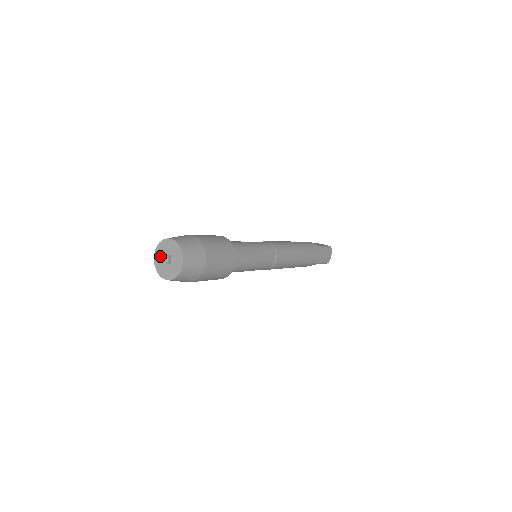
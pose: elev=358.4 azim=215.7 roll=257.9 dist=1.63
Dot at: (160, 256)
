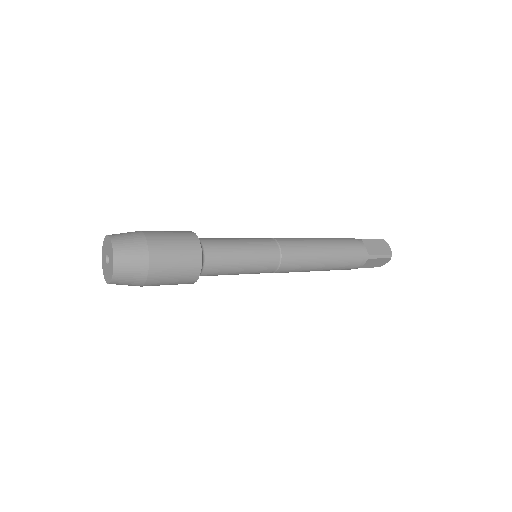
Dot at: (104, 266)
